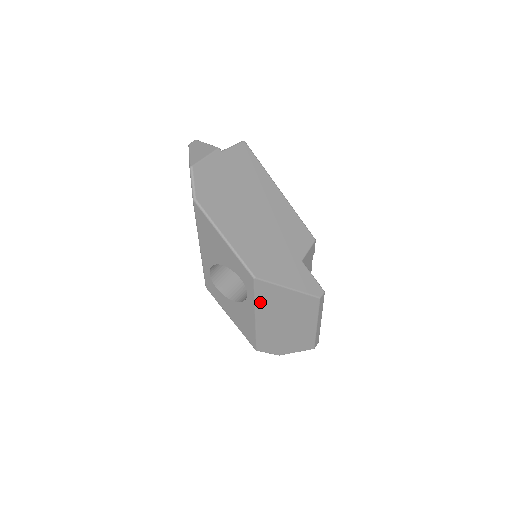
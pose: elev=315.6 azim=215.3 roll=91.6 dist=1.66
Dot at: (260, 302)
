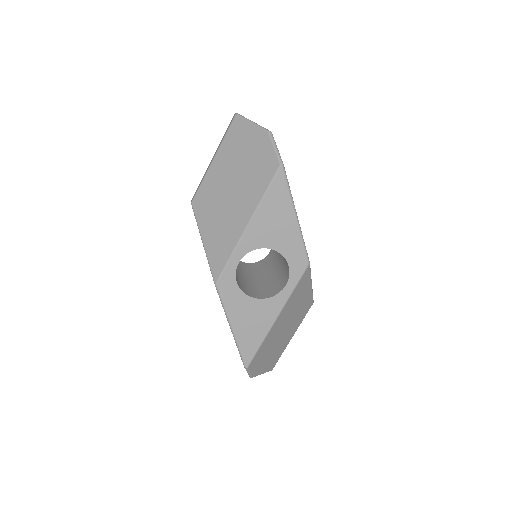
Dot at: (292, 296)
